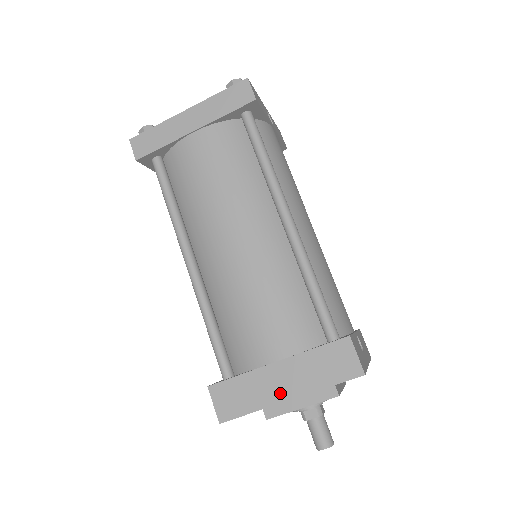
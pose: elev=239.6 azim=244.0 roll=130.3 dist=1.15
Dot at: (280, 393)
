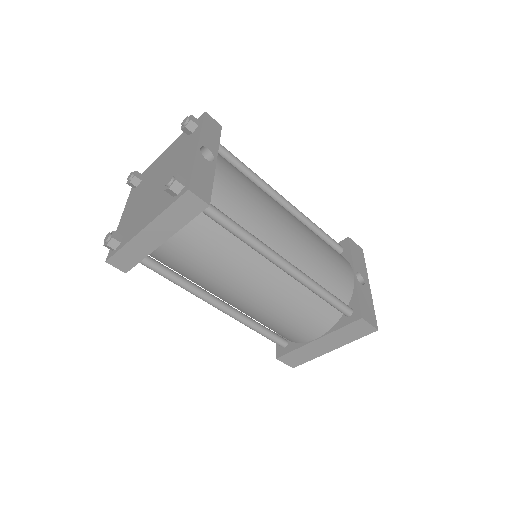
Dot at: (325, 350)
